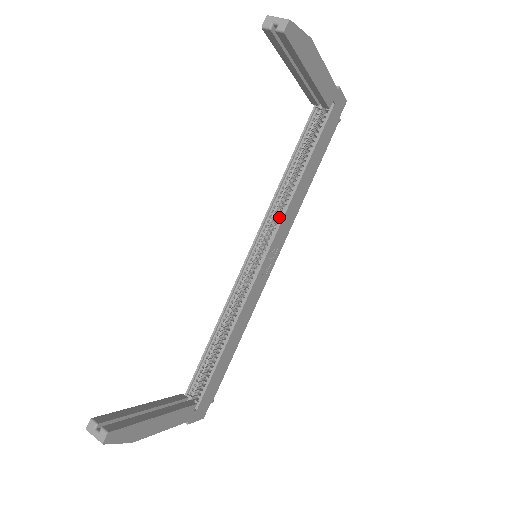
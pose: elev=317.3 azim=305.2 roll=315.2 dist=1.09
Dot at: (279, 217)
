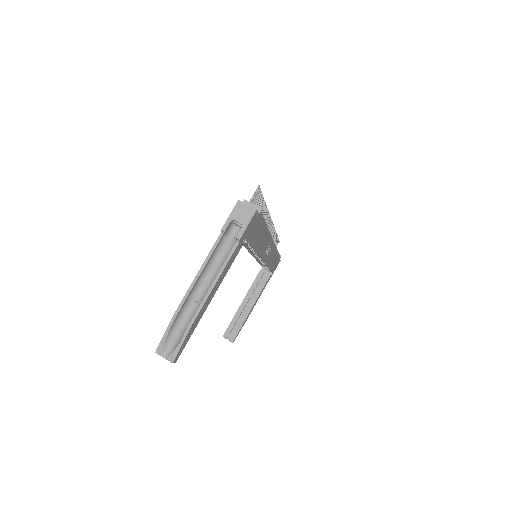
Dot at: occluded
